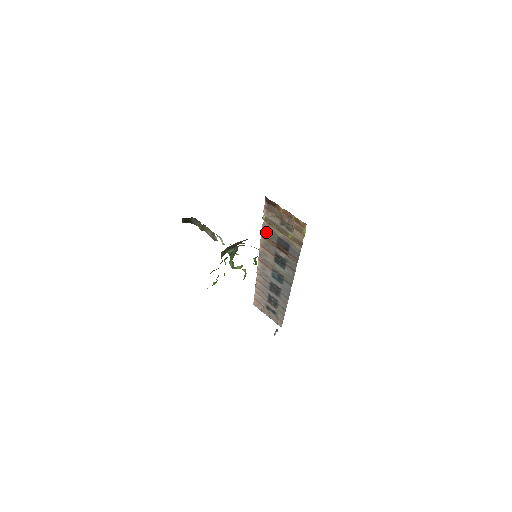
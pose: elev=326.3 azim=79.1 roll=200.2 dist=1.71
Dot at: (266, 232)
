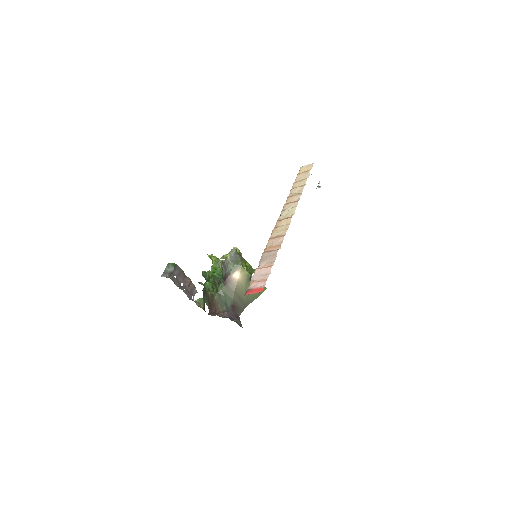
Dot at: occluded
